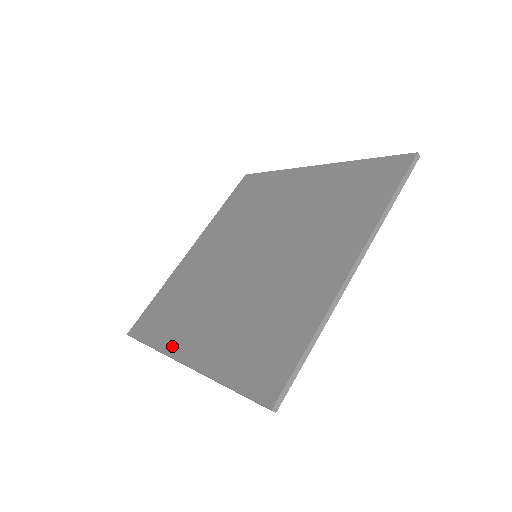
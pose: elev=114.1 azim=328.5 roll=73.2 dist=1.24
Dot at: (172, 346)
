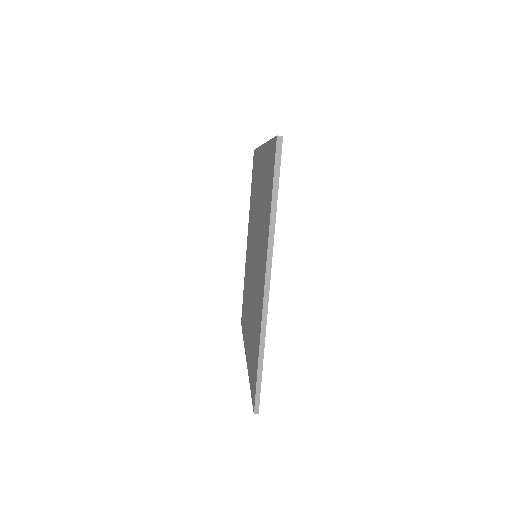
Dot at: (260, 311)
